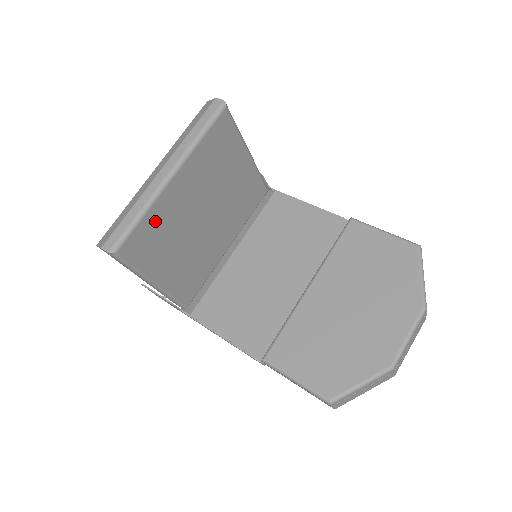
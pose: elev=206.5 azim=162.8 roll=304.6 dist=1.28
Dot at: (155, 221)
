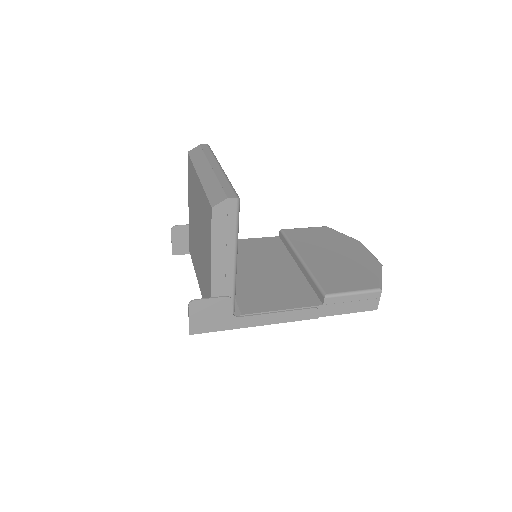
Dot at: occluded
